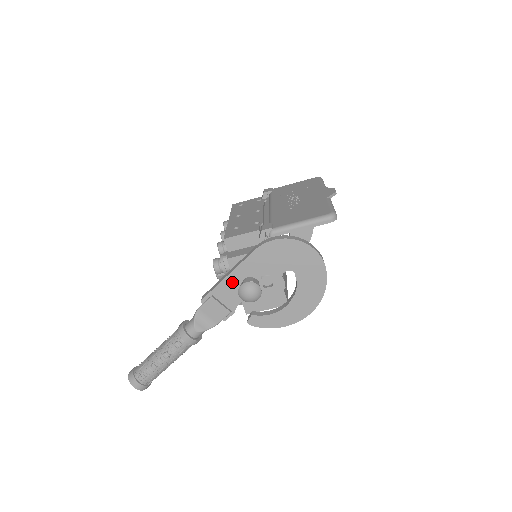
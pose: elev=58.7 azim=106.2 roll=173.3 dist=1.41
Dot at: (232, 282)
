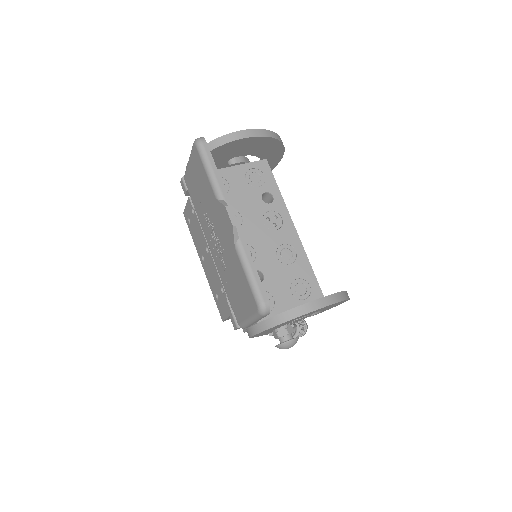
Dot at: occluded
